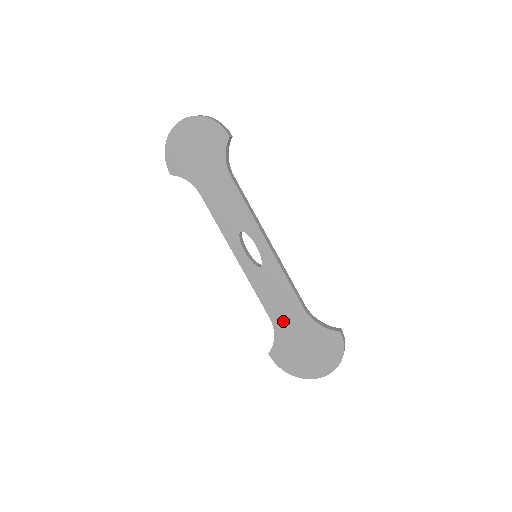
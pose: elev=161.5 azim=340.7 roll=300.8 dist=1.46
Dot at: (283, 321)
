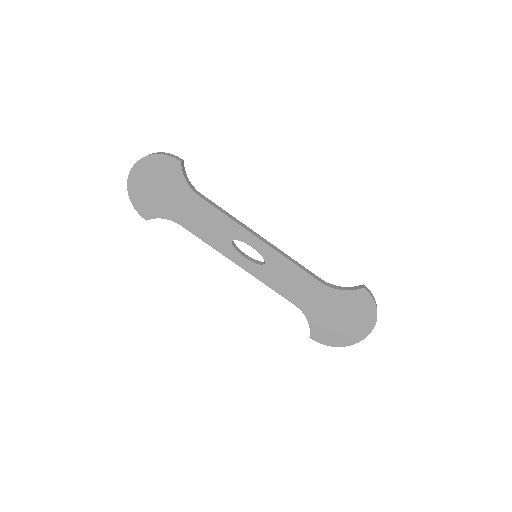
Dot at: (308, 302)
